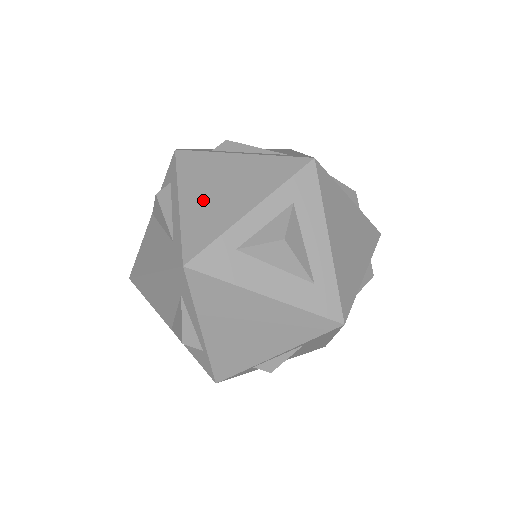
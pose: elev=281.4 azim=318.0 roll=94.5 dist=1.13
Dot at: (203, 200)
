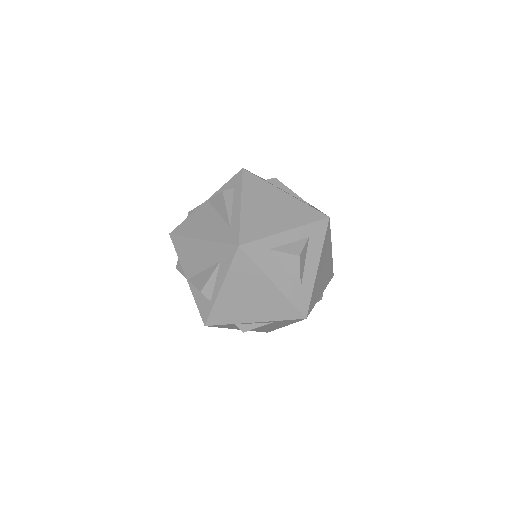
Dot at: (257, 211)
